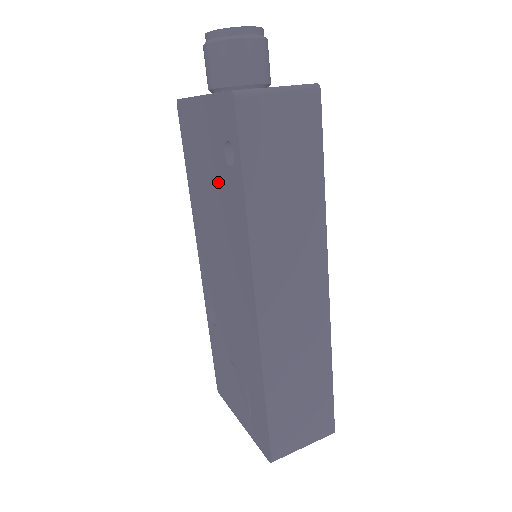
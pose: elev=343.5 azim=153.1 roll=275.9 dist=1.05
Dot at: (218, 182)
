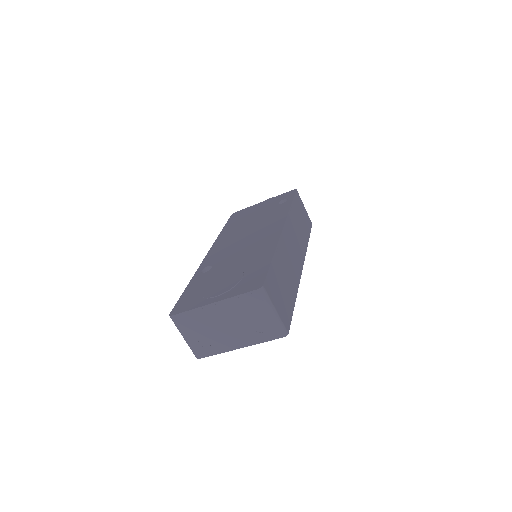
Dot at: (265, 213)
